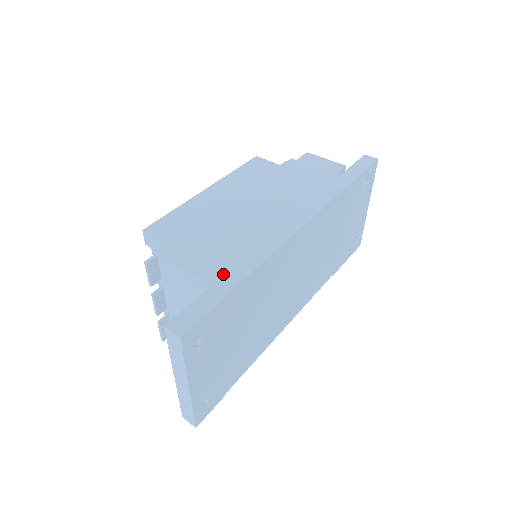
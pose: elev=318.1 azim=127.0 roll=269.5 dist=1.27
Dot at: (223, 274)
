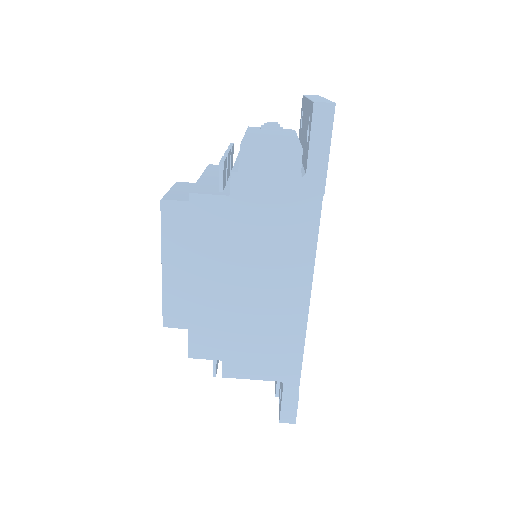
Dot at: (284, 370)
